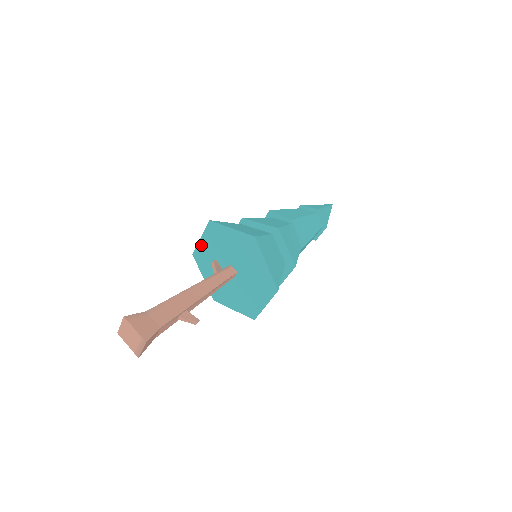
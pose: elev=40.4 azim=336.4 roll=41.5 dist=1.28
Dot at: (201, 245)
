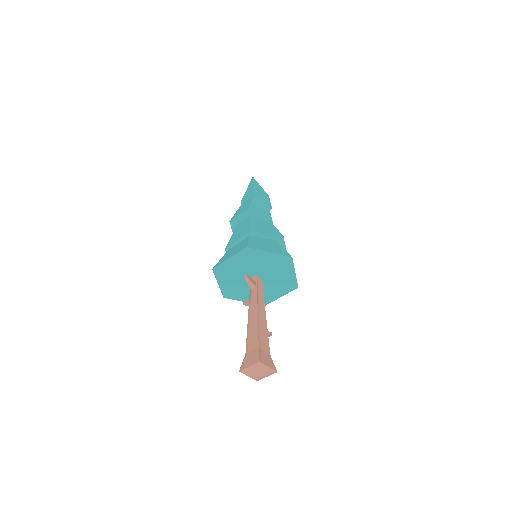
Dot at: (227, 263)
